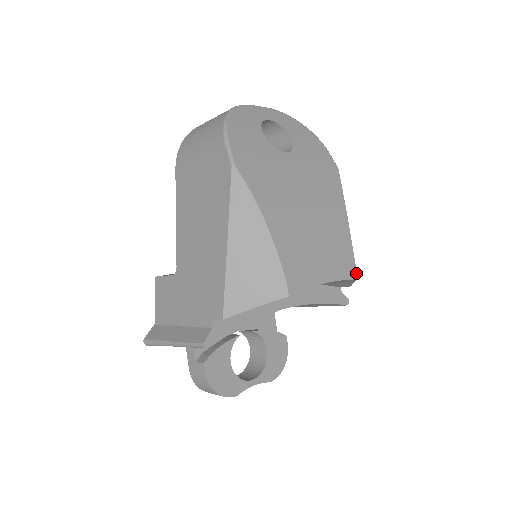
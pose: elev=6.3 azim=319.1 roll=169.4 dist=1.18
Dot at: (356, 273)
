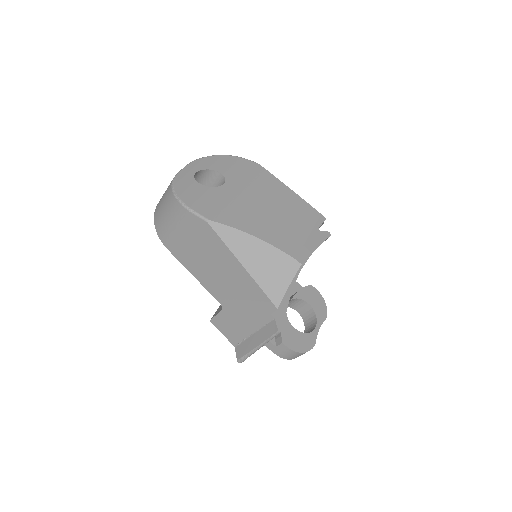
Dot at: (322, 216)
